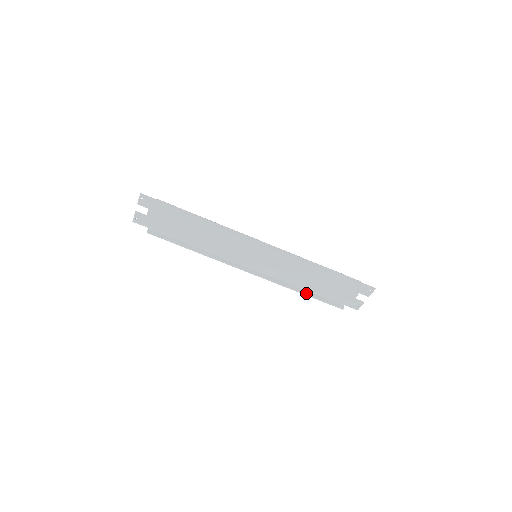
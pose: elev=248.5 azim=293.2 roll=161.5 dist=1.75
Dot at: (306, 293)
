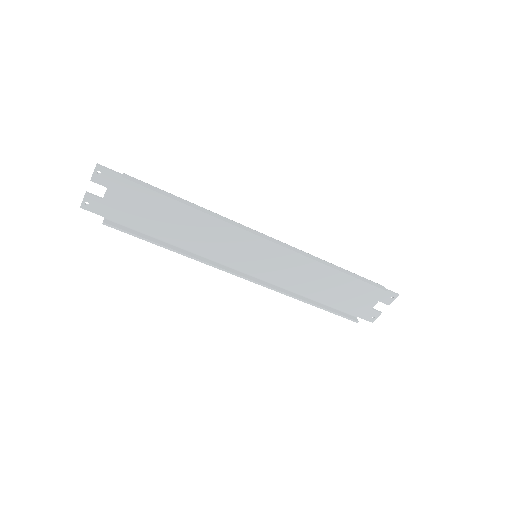
Dot at: (315, 304)
